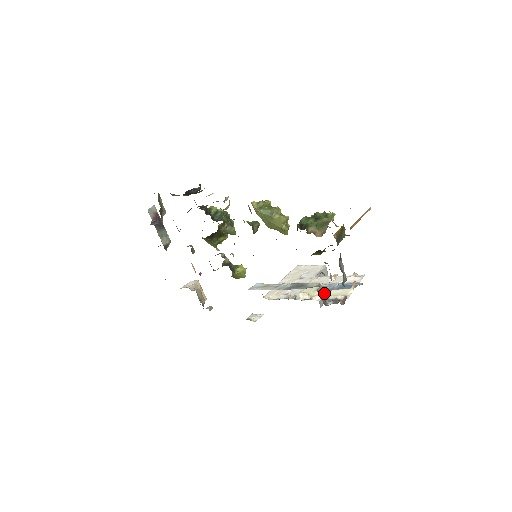
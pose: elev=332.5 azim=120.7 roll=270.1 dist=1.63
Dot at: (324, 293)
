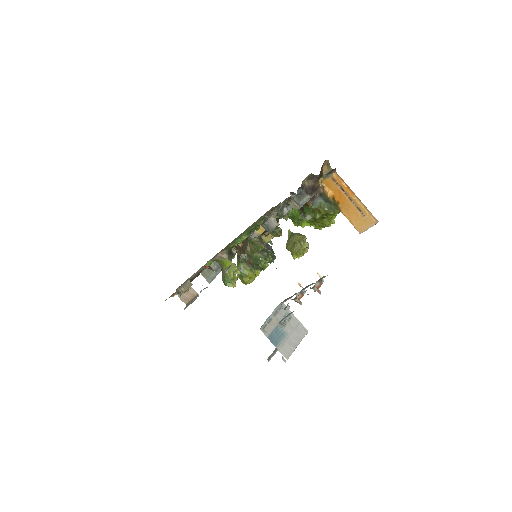
Dot at: occluded
